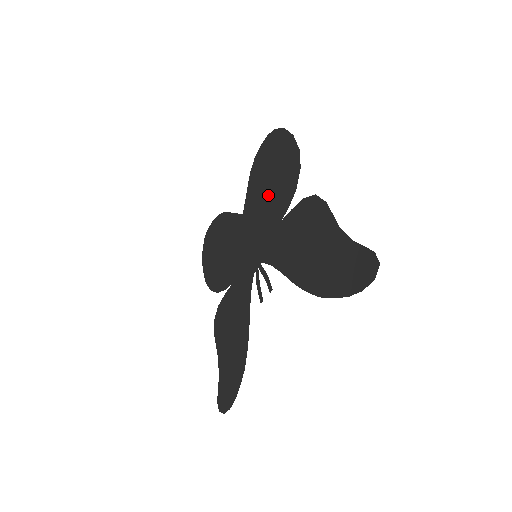
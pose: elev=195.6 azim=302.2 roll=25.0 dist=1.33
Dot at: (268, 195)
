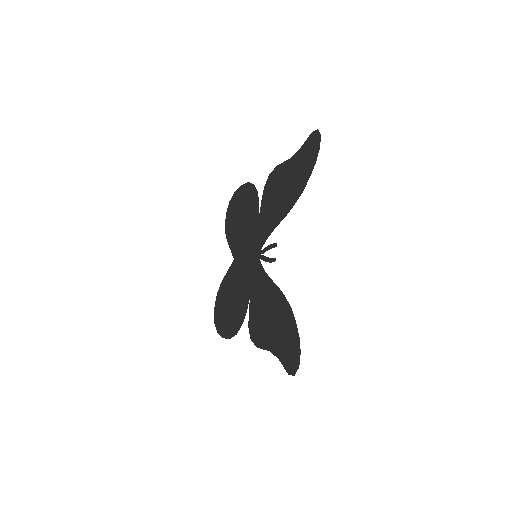
Dot at: (244, 223)
